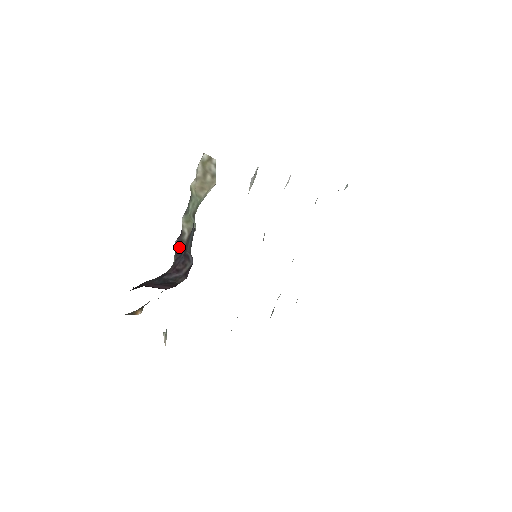
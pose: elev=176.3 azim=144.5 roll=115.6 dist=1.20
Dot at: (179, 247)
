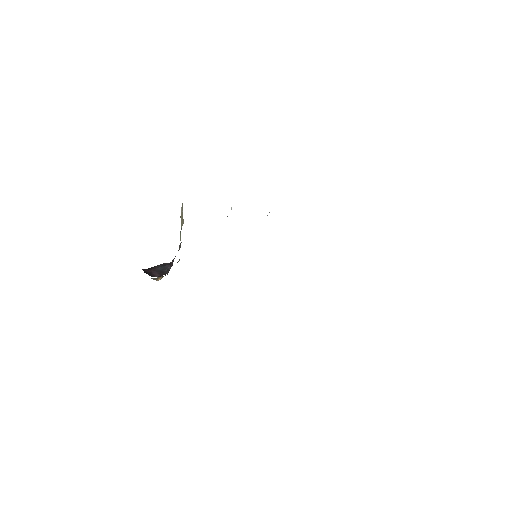
Dot at: (179, 249)
